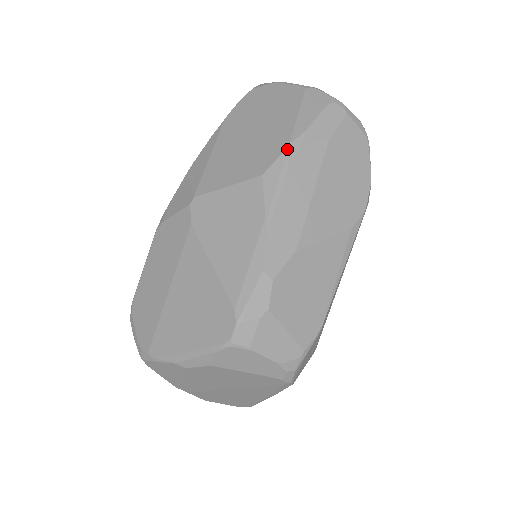
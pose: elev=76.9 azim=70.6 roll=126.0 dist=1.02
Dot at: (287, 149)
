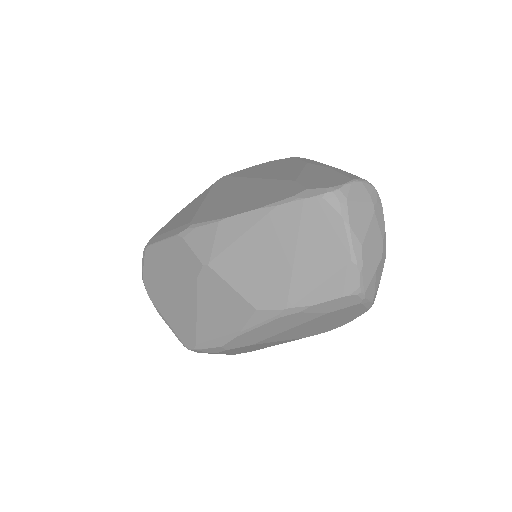
Dot at: (285, 310)
